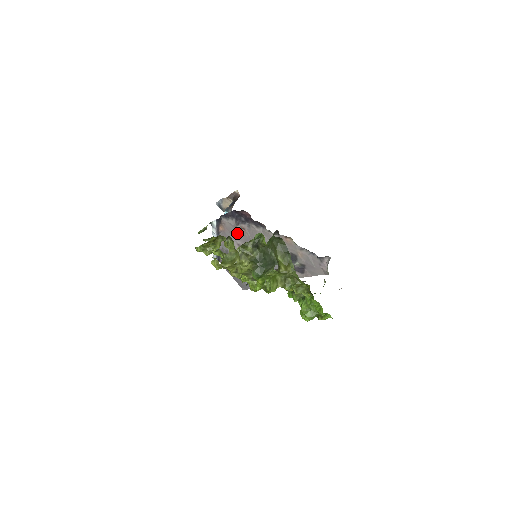
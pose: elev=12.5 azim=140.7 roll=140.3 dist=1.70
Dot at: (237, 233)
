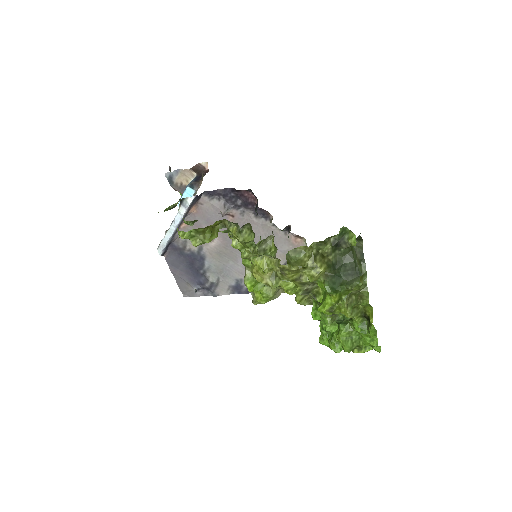
Dot at: (217, 220)
